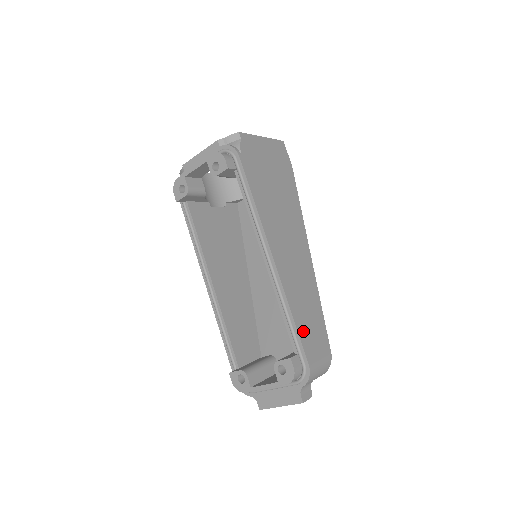
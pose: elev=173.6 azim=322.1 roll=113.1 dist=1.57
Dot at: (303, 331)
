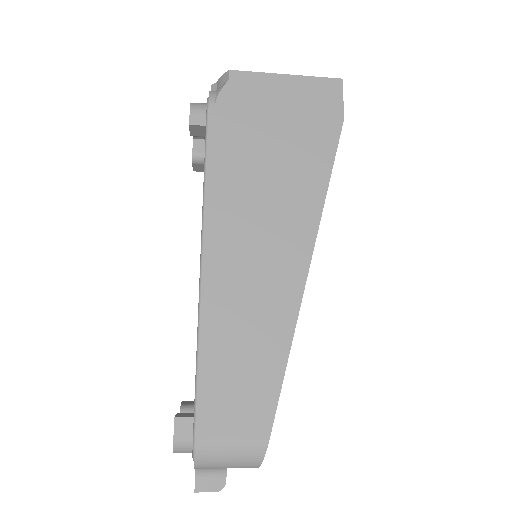
Dot at: (212, 386)
